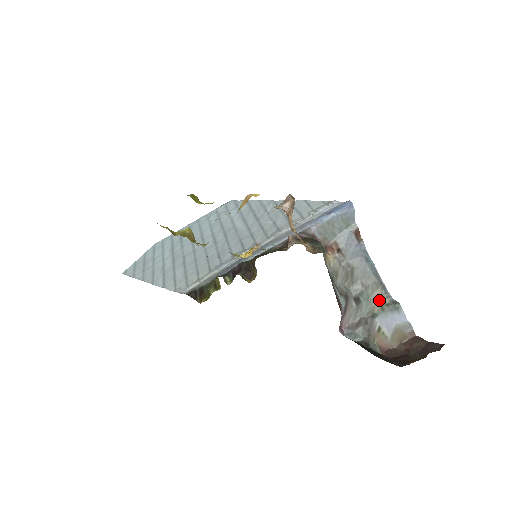
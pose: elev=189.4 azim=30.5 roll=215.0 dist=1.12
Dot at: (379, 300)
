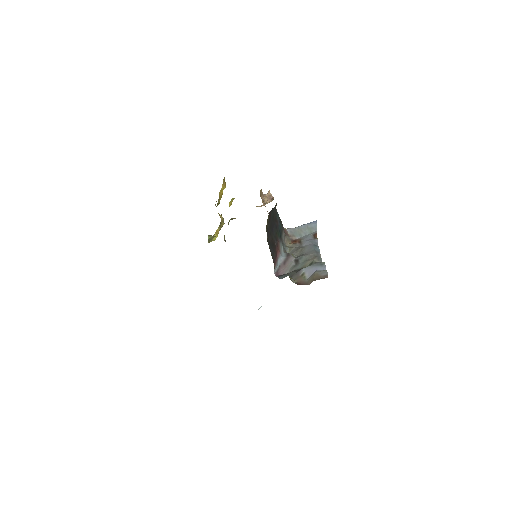
Dot at: (312, 261)
